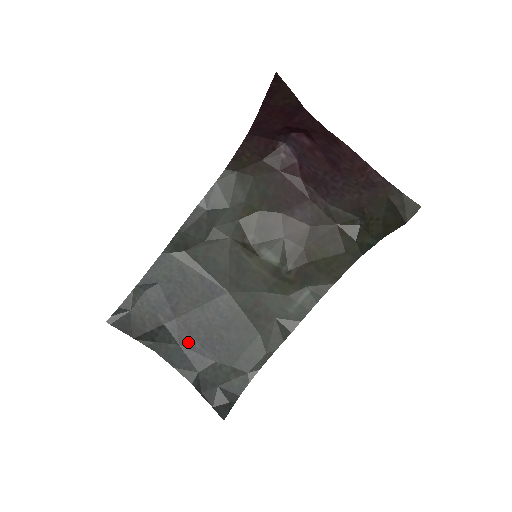
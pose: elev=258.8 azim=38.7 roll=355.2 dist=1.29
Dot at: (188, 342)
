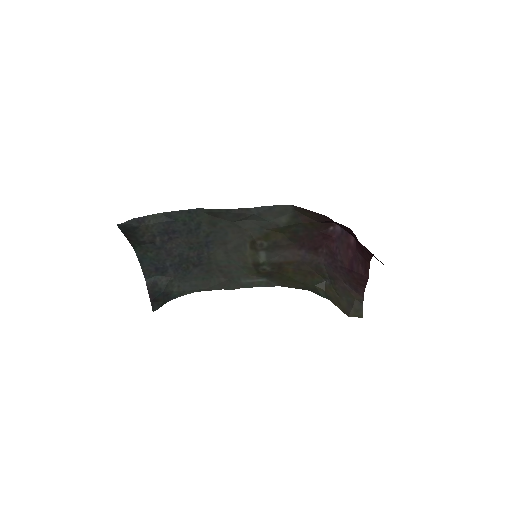
Dot at: (163, 259)
